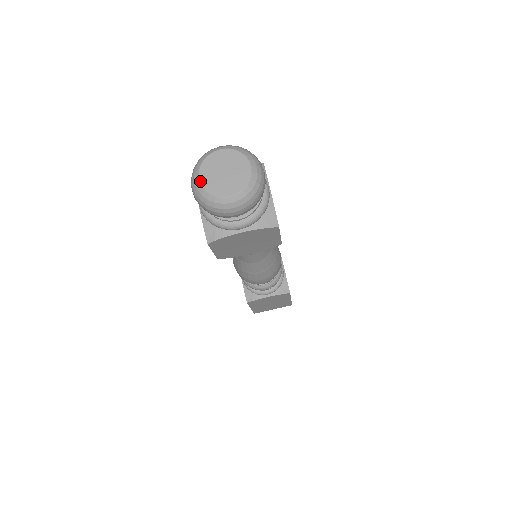
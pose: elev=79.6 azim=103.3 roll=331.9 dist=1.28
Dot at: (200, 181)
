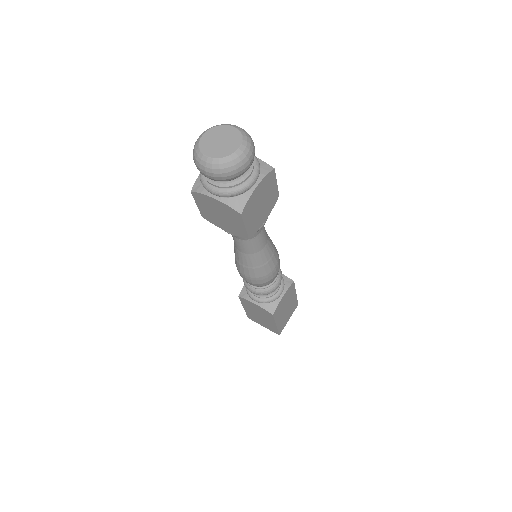
Dot at: (202, 136)
